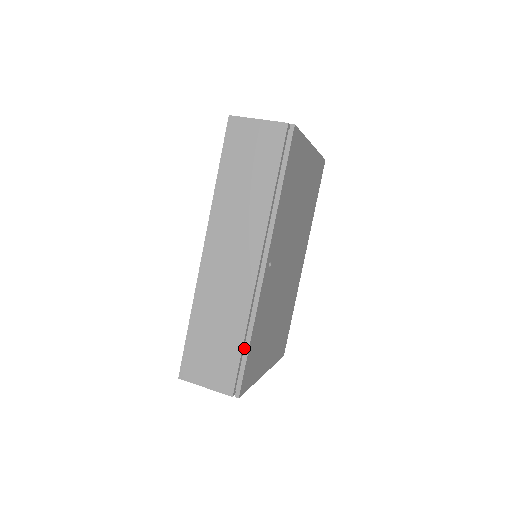
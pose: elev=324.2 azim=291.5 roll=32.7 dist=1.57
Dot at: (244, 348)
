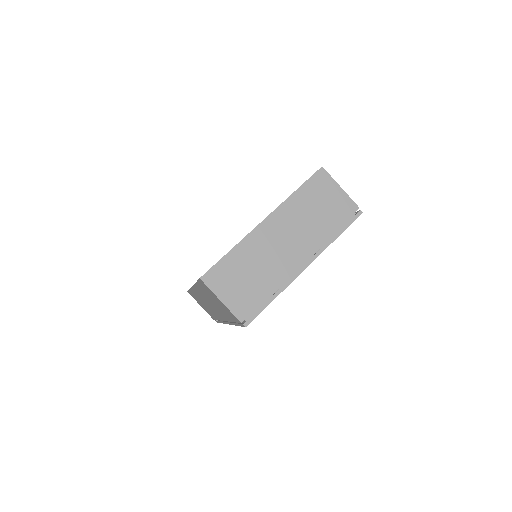
Dot at: occluded
